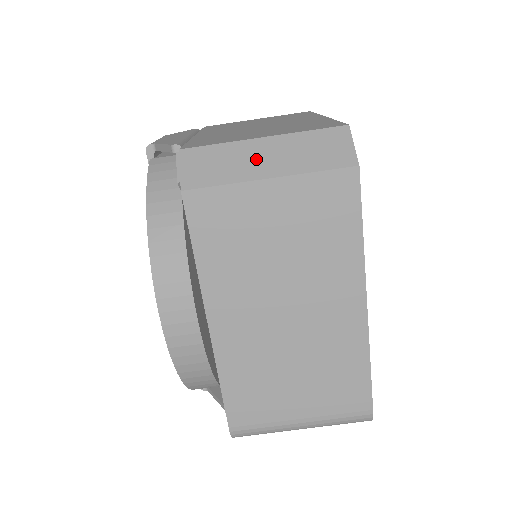
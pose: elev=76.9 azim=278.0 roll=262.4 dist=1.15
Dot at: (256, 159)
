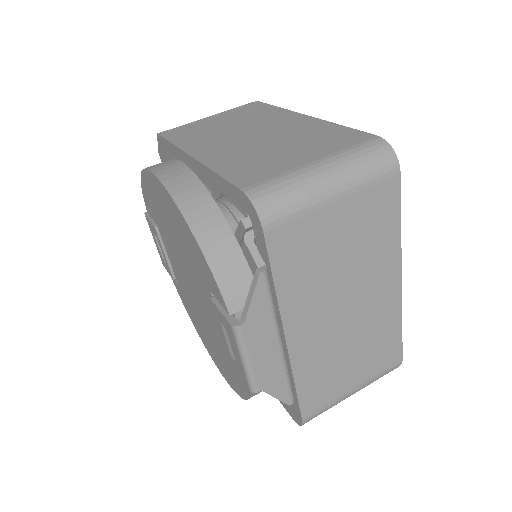
Dot at: occluded
